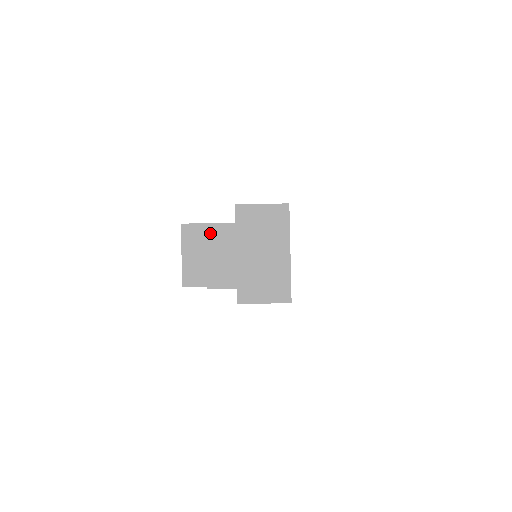
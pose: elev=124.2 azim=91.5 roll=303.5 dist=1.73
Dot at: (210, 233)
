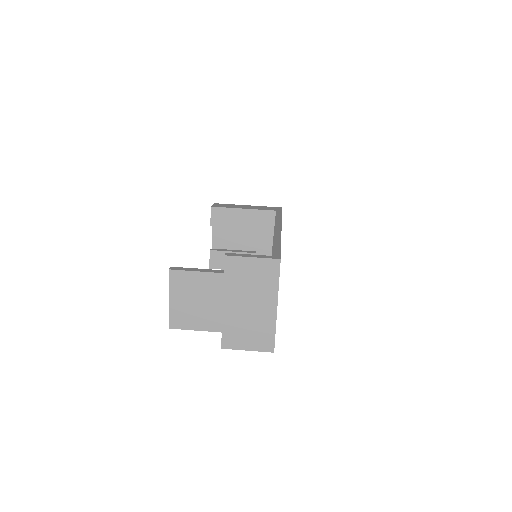
Dot at: (198, 281)
